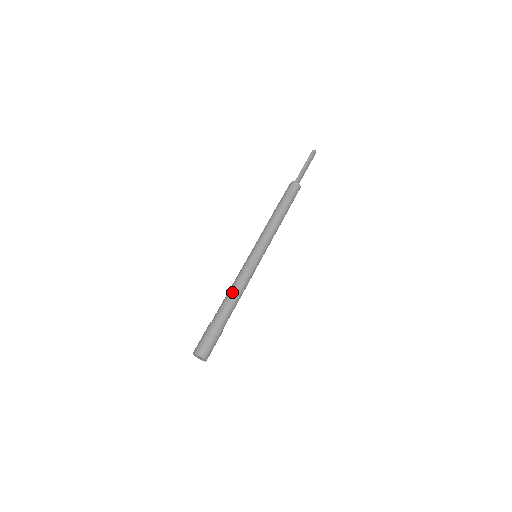
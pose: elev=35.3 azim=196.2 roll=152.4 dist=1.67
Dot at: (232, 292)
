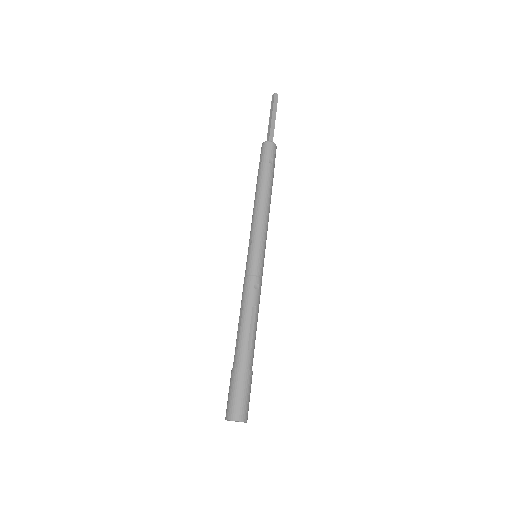
Dot at: (240, 317)
